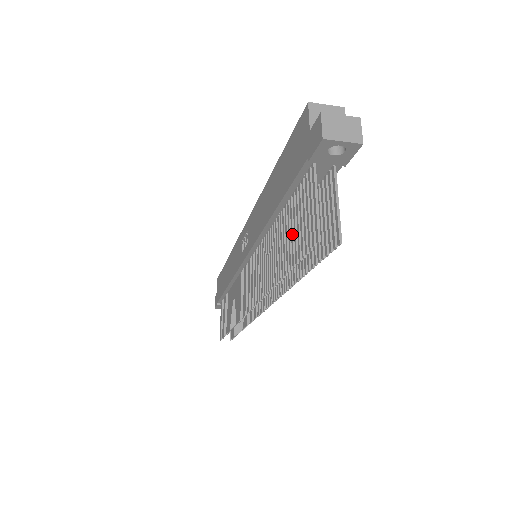
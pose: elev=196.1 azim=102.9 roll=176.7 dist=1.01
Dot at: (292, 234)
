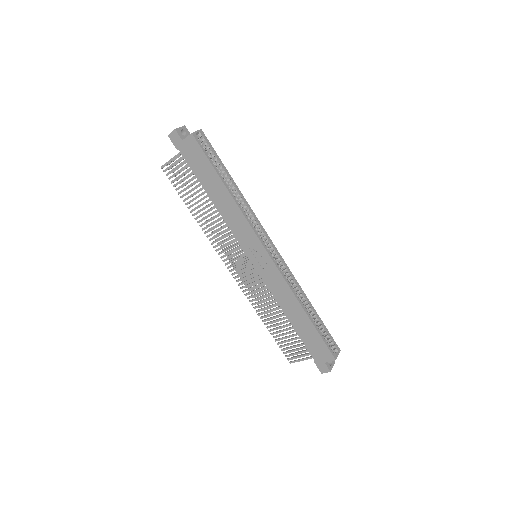
Dot at: occluded
